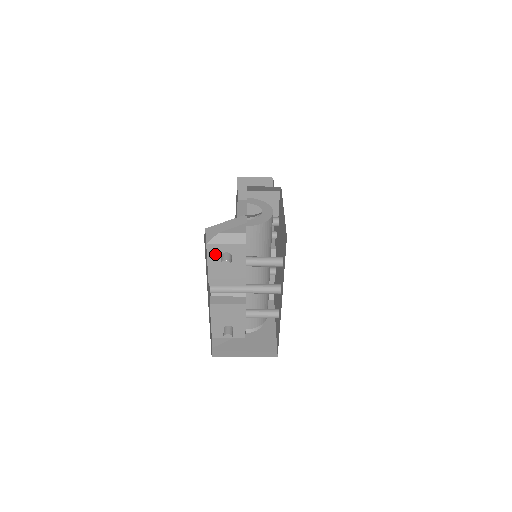
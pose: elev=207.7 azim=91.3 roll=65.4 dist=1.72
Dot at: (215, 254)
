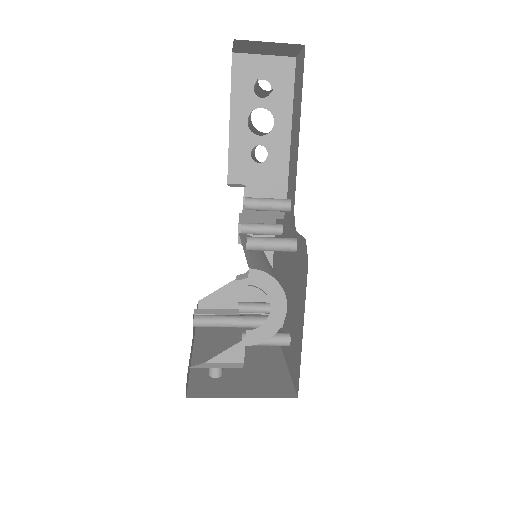
Dot at: occluded
